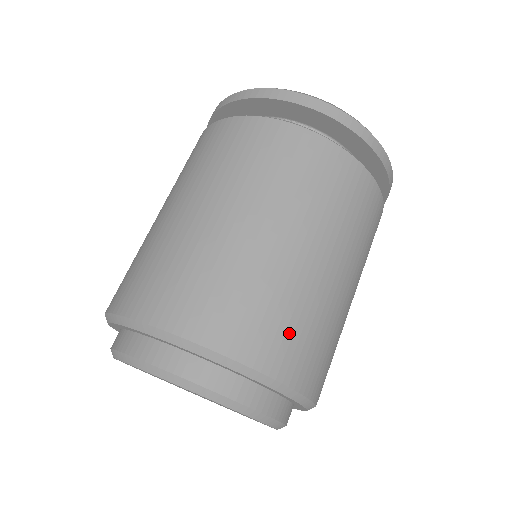
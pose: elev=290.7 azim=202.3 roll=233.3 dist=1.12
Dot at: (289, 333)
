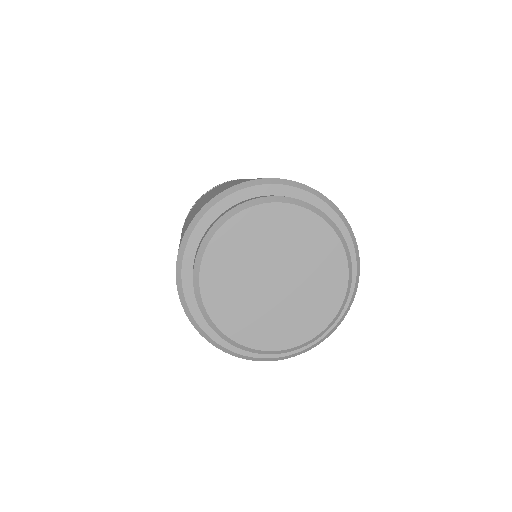
Dot at: occluded
